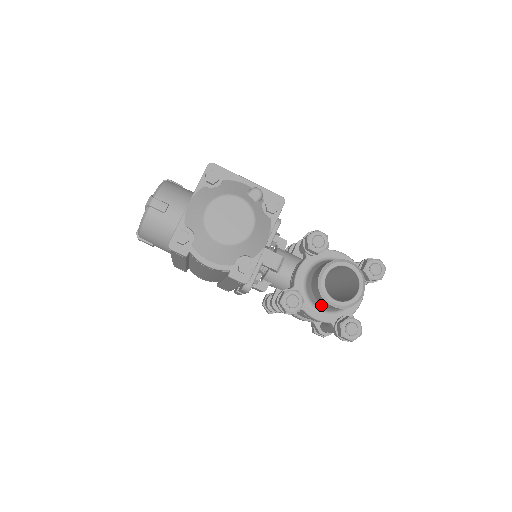
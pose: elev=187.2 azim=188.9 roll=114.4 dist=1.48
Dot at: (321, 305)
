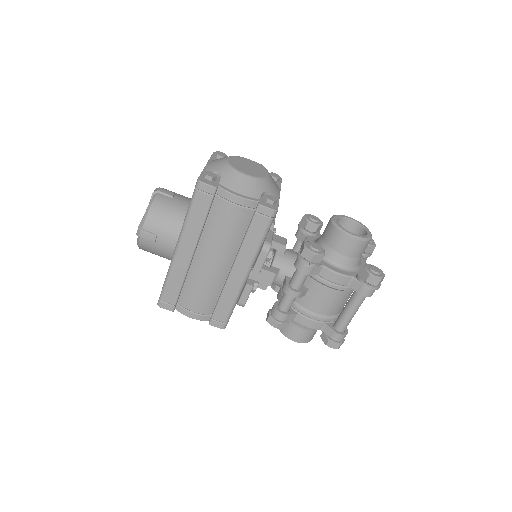
Dot at: (339, 256)
